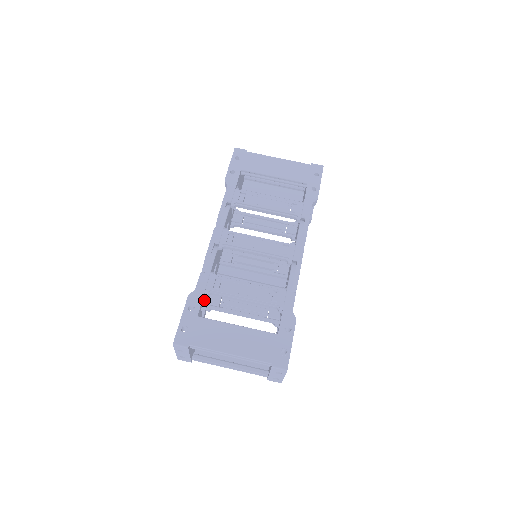
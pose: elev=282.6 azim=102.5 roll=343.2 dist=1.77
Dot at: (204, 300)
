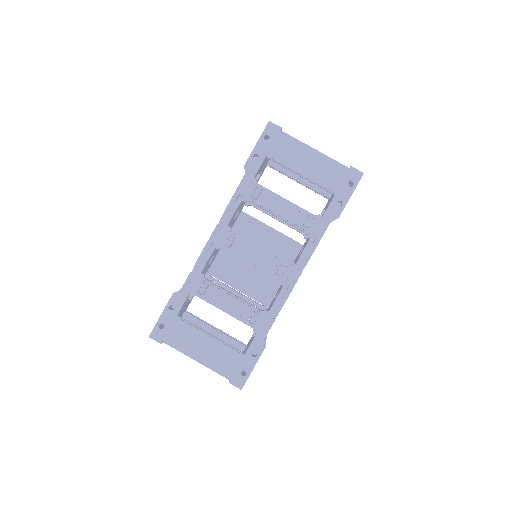
Dot at: occluded
